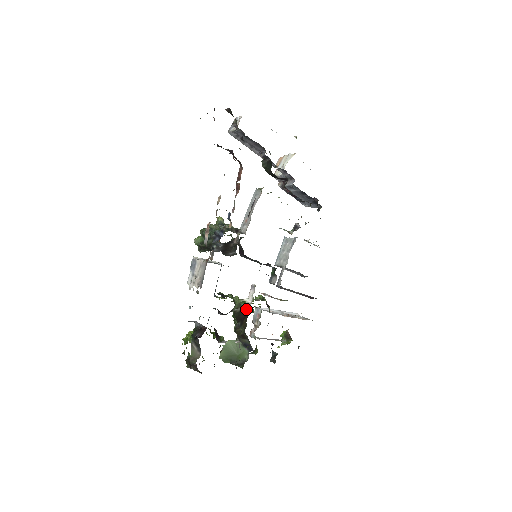
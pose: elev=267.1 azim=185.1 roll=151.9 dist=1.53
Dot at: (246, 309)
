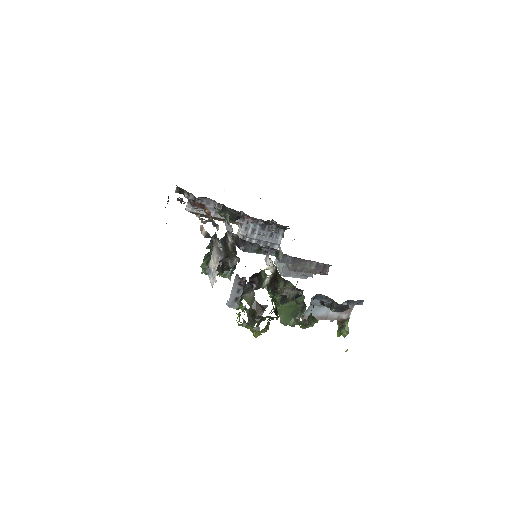
Dot at: (273, 273)
